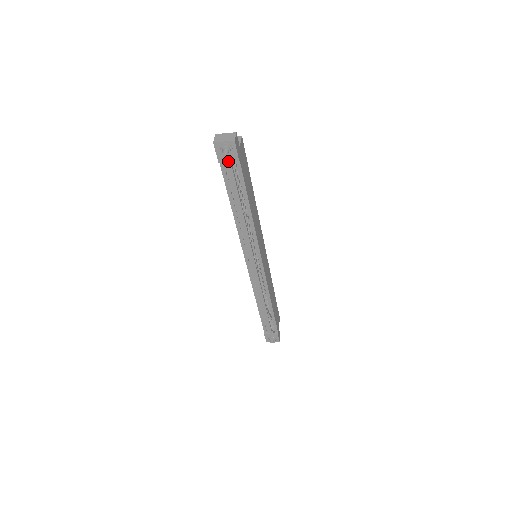
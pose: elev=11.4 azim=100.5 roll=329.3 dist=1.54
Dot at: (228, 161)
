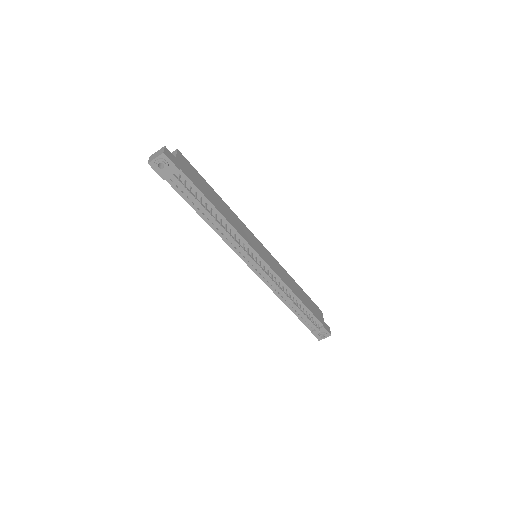
Dot at: (170, 174)
